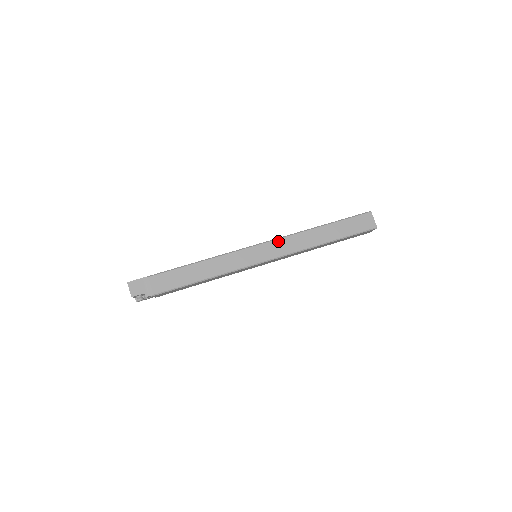
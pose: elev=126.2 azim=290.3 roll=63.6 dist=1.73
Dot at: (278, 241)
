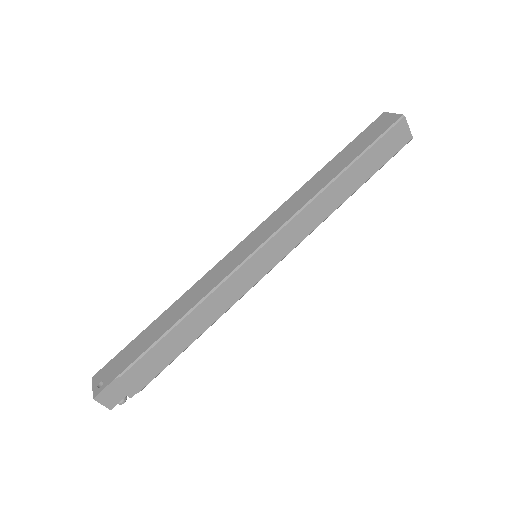
Dot at: (286, 228)
